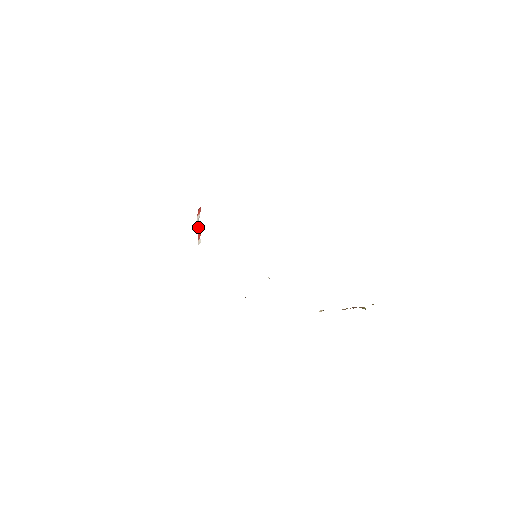
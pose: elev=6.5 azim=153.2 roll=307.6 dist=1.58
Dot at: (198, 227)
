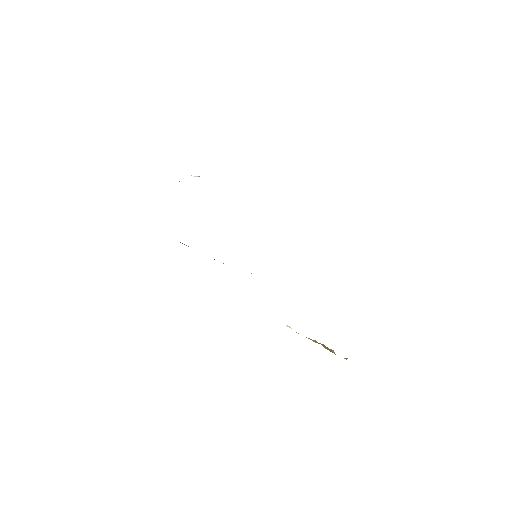
Dot at: occluded
